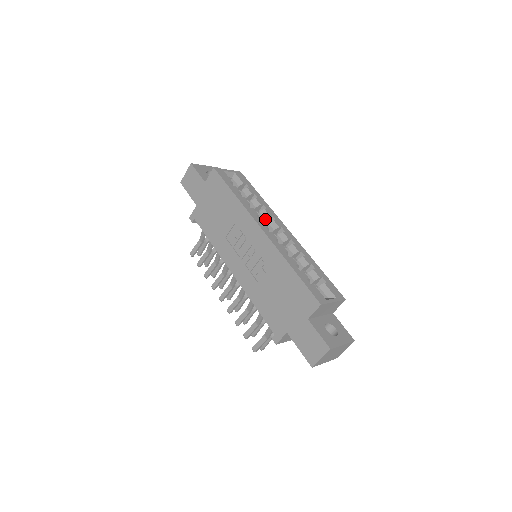
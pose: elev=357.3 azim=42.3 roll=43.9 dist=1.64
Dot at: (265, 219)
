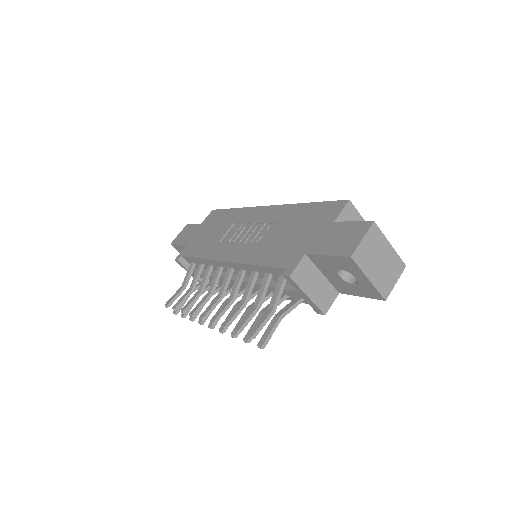
Dot at: occluded
